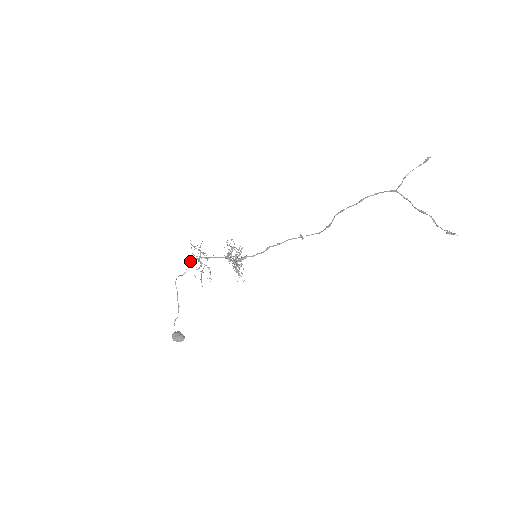
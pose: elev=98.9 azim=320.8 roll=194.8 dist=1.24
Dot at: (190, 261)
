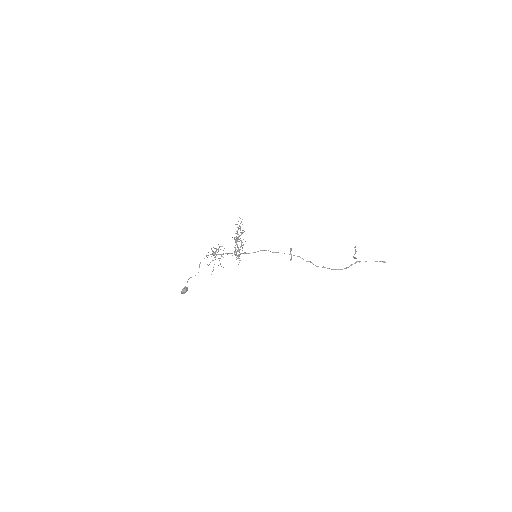
Dot at: occluded
